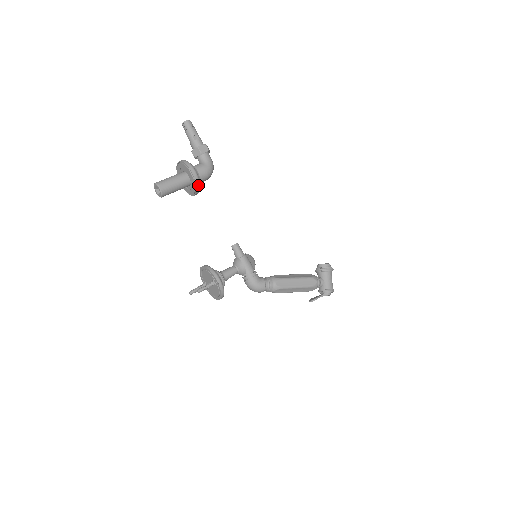
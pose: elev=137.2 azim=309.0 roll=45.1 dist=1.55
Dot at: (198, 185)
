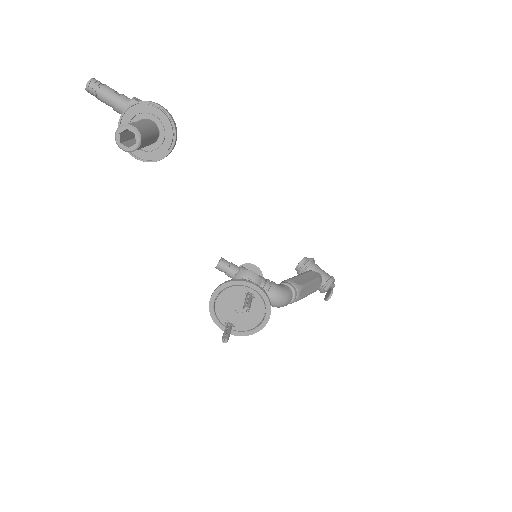
Dot at: (174, 124)
